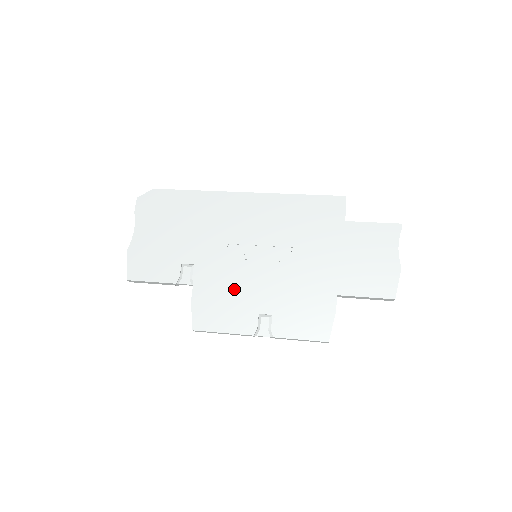
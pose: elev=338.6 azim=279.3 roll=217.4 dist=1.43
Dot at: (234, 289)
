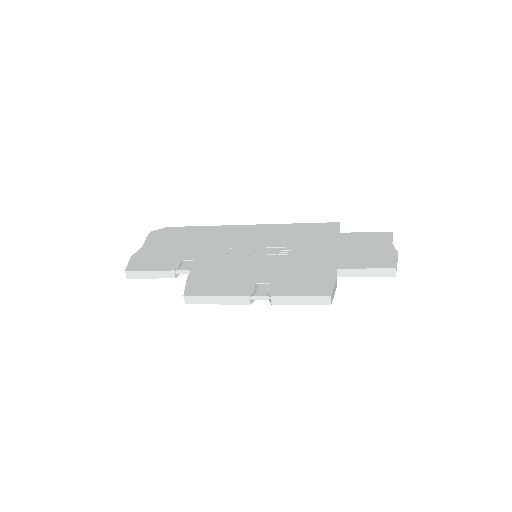
Dot at: (232, 270)
